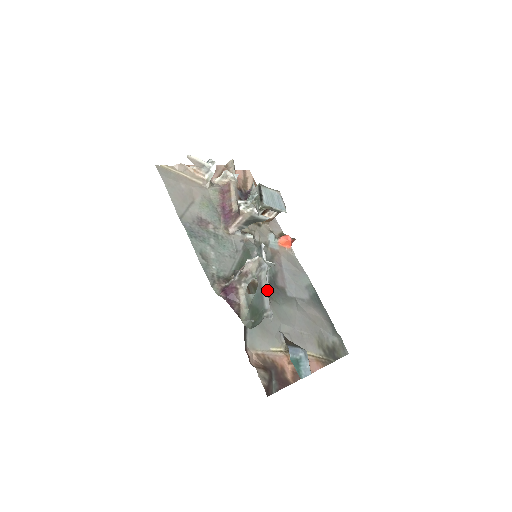
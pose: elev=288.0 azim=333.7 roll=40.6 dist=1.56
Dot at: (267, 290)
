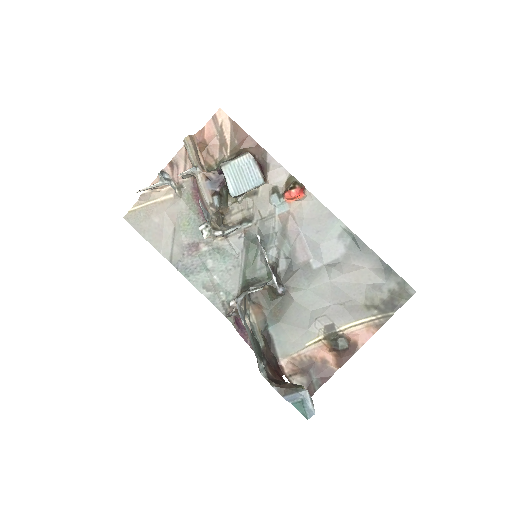
Dot at: (251, 343)
